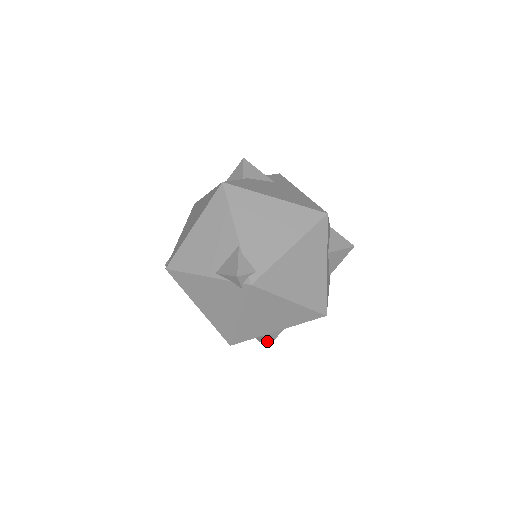
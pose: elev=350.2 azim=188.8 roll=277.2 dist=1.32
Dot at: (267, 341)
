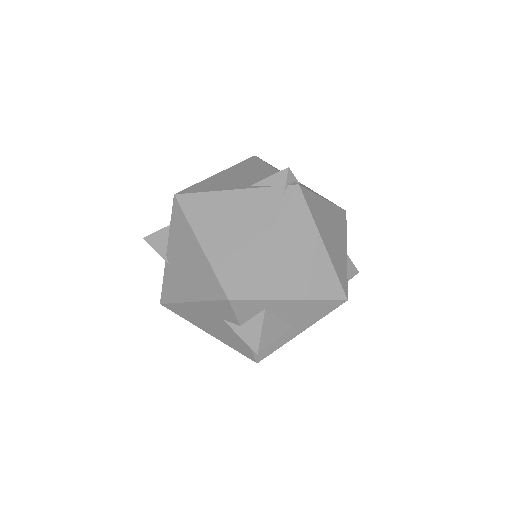
Dot at: (262, 337)
